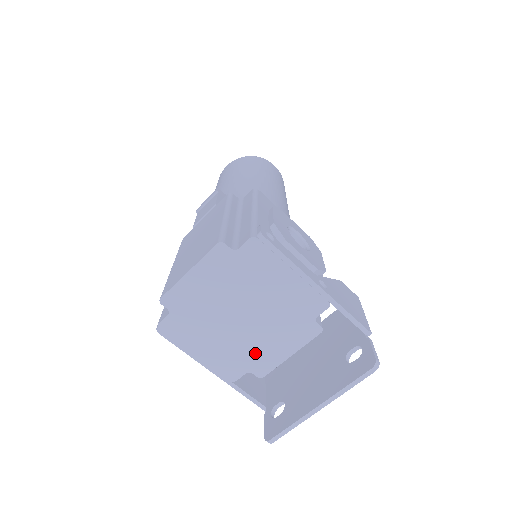
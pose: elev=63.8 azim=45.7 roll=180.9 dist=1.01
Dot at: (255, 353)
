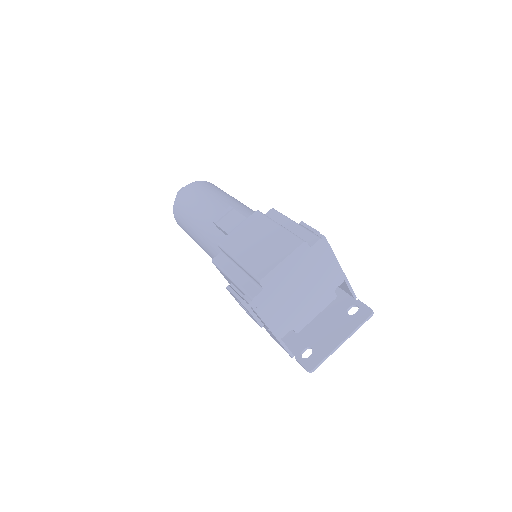
Dot at: (299, 315)
